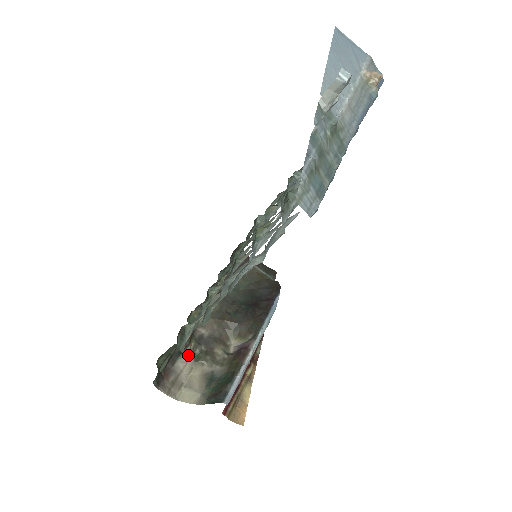
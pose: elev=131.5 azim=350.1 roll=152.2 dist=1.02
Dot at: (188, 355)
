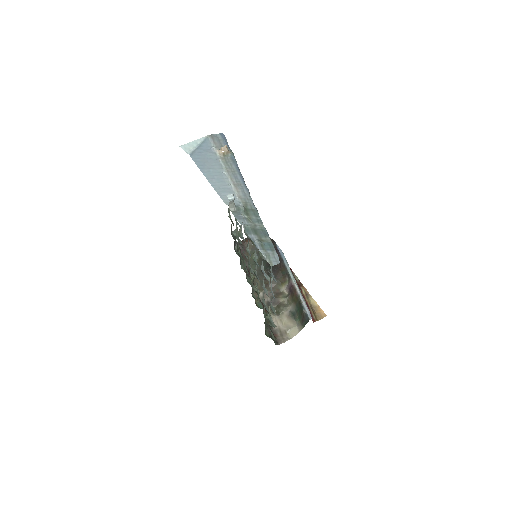
Dot at: (273, 317)
